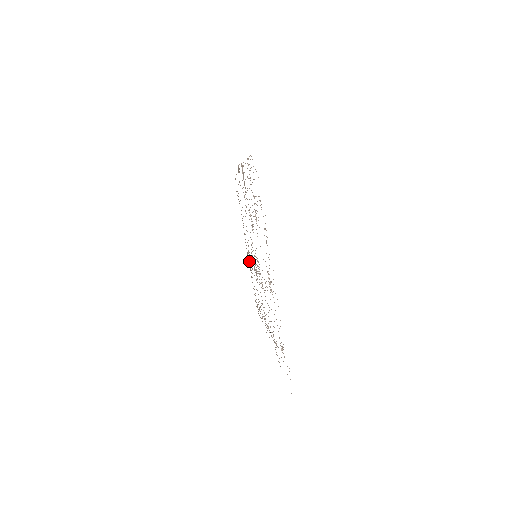
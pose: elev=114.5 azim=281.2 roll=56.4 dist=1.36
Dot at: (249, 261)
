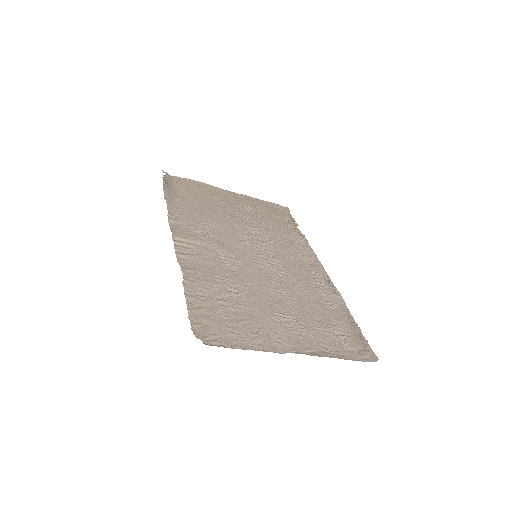
Dot at: (248, 205)
